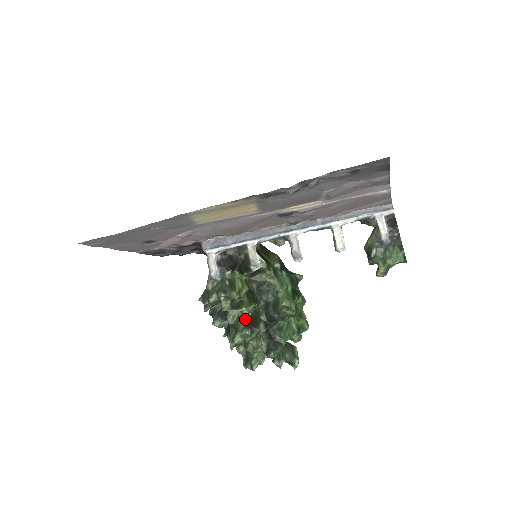
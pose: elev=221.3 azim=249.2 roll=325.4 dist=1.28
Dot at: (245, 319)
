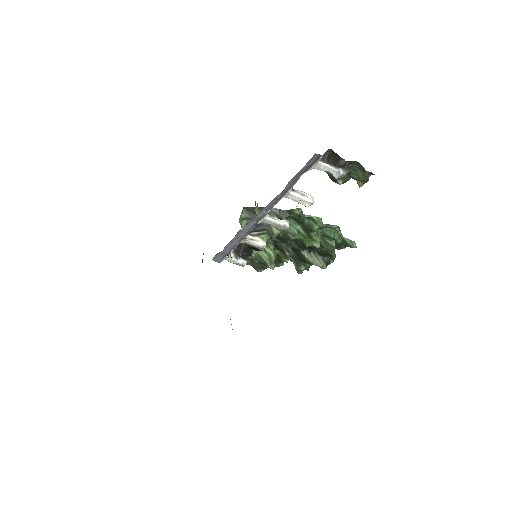
Dot at: (292, 258)
